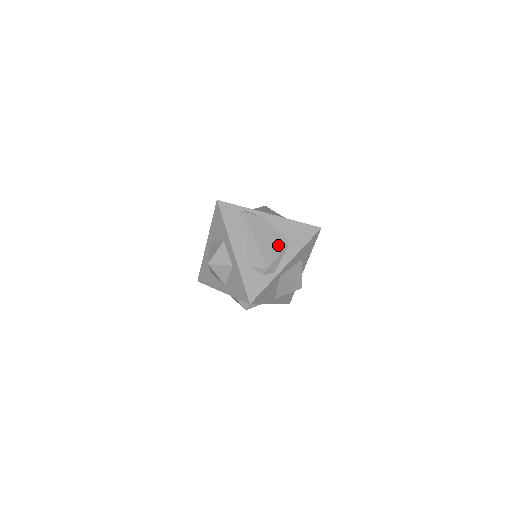
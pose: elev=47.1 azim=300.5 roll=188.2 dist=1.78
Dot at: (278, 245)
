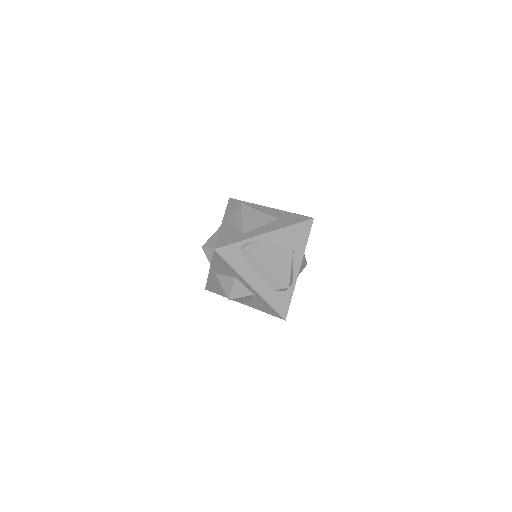
Dot at: (286, 259)
